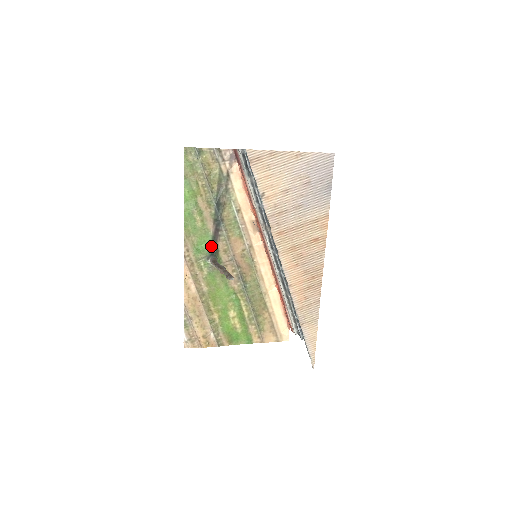
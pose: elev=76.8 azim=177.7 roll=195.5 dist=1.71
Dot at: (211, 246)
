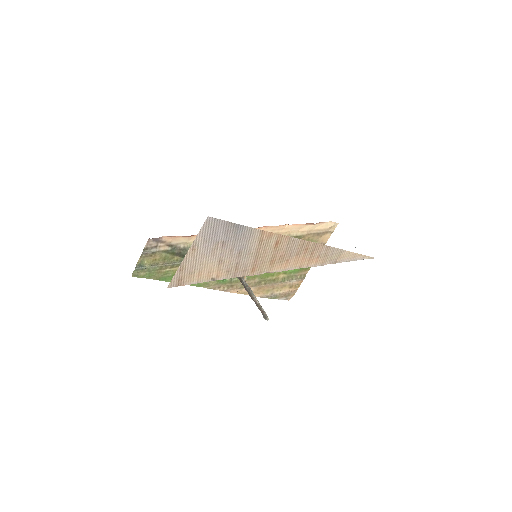
Dot at: occluded
